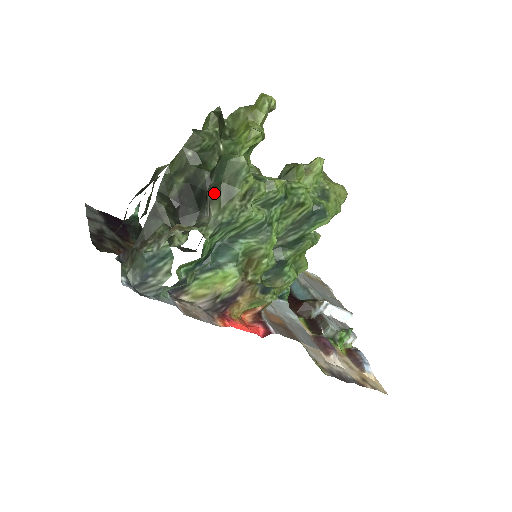
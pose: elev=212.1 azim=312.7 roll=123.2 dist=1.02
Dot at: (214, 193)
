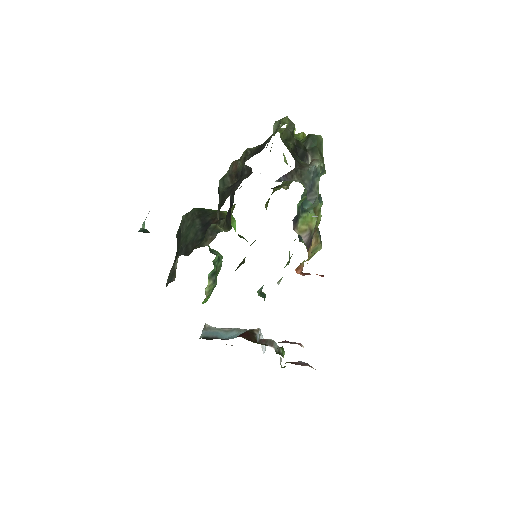
Dot at: (313, 152)
